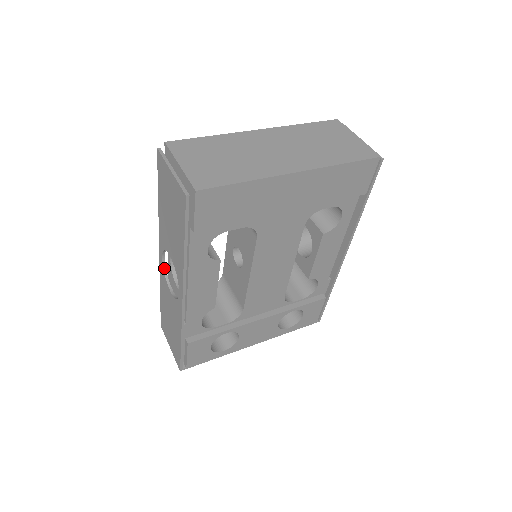
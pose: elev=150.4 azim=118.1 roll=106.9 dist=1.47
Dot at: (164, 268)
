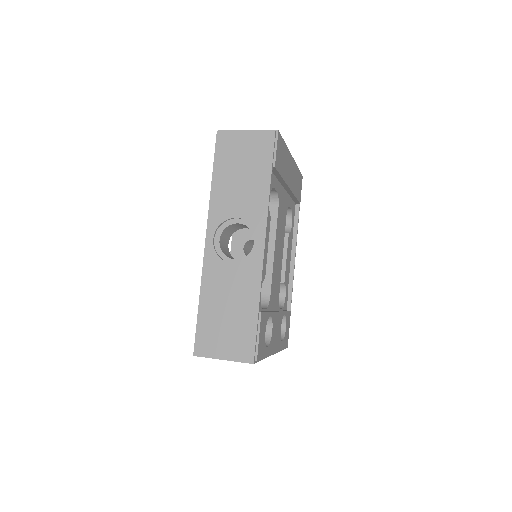
Dot at: (215, 250)
